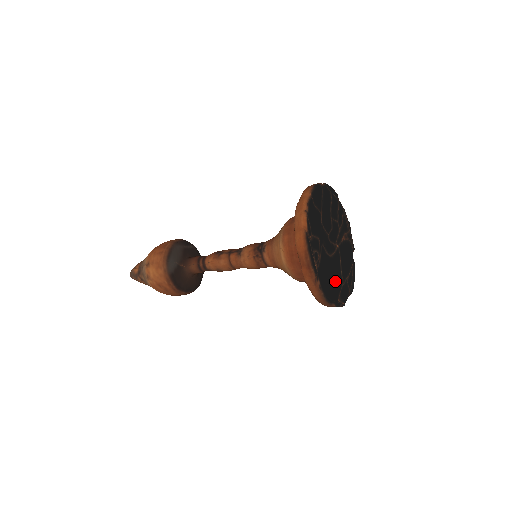
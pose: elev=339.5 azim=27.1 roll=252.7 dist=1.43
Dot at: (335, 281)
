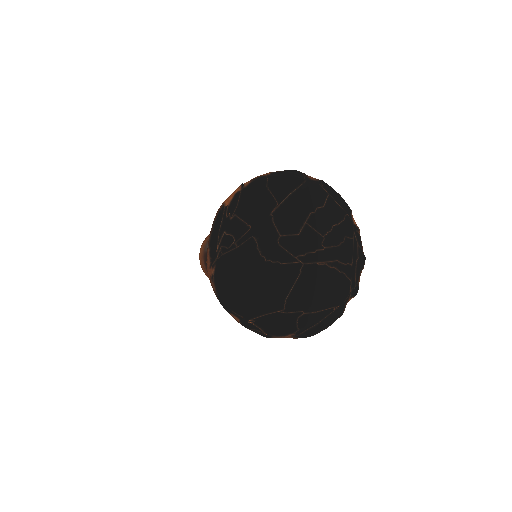
Dot at: (259, 294)
